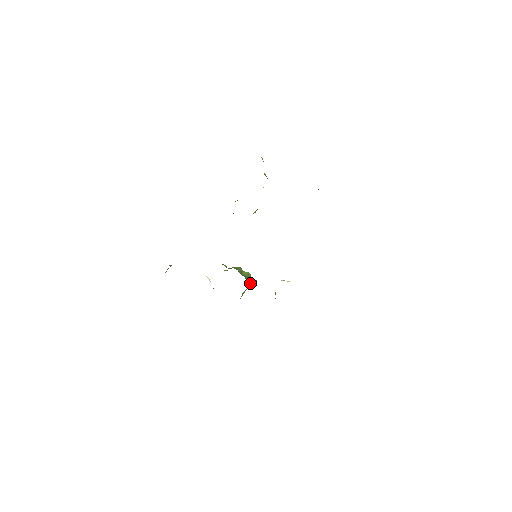
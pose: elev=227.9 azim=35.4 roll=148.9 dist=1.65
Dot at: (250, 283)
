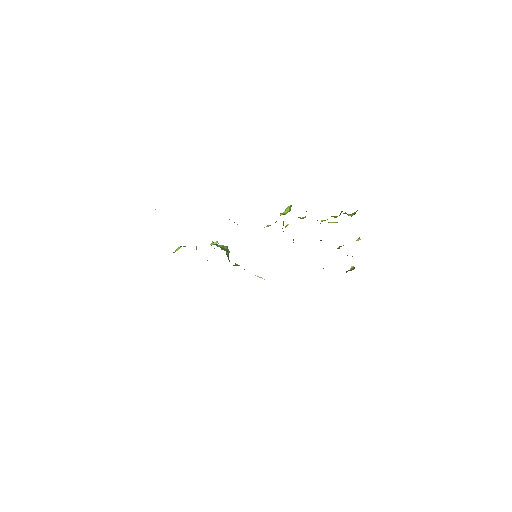
Dot at: occluded
